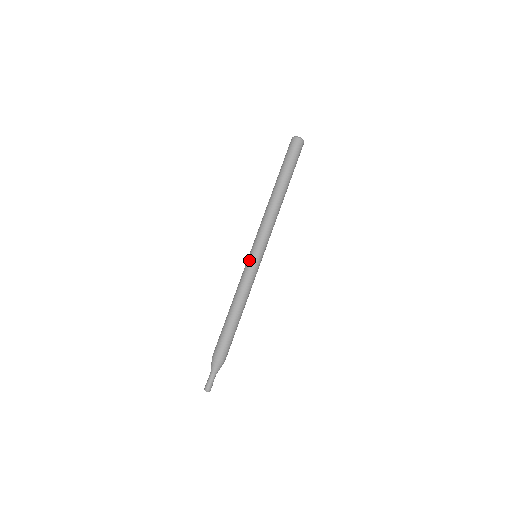
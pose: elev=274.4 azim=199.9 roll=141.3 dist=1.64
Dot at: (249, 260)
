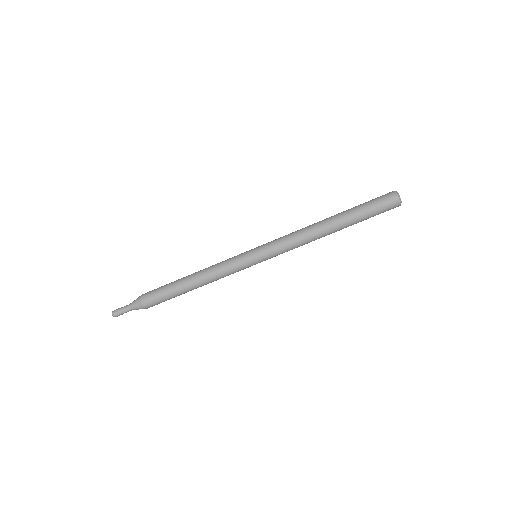
Dot at: (246, 255)
